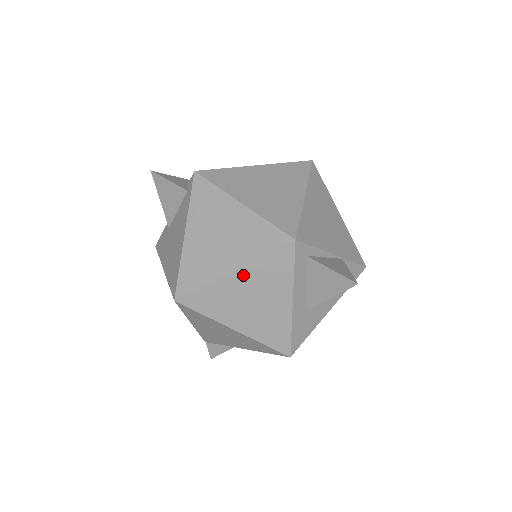
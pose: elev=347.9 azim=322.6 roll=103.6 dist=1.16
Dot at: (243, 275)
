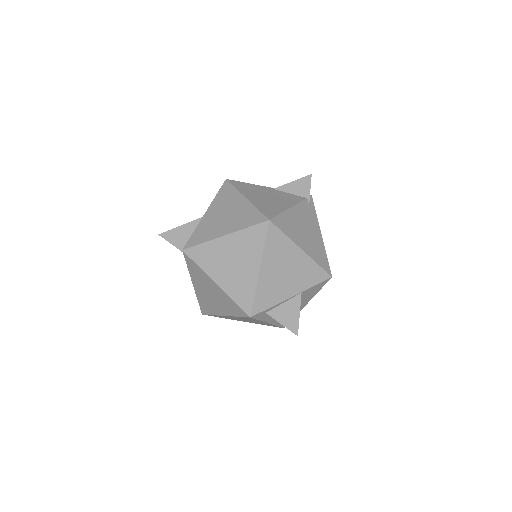
Dot at: occluded
